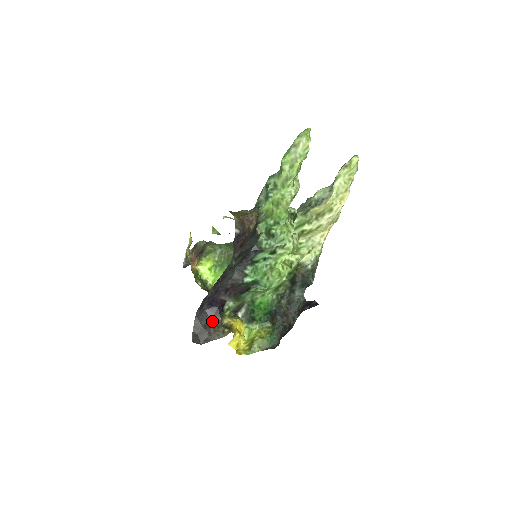
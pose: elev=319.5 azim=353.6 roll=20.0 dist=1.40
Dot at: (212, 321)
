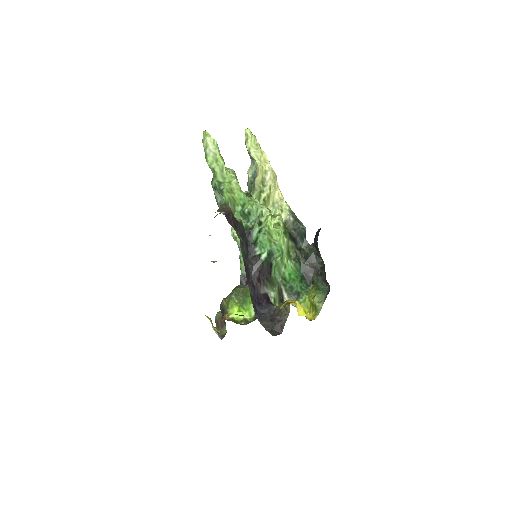
Dot at: (272, 314)
